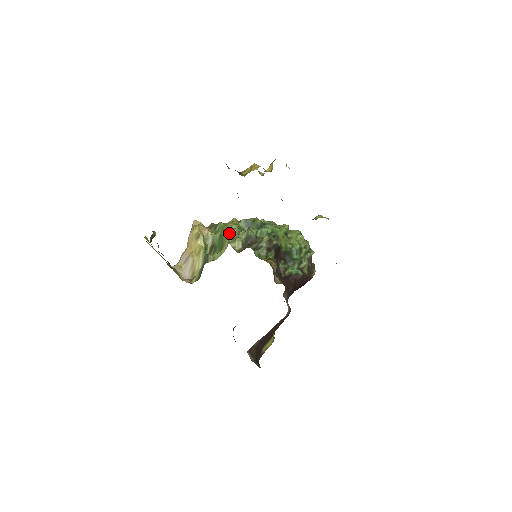
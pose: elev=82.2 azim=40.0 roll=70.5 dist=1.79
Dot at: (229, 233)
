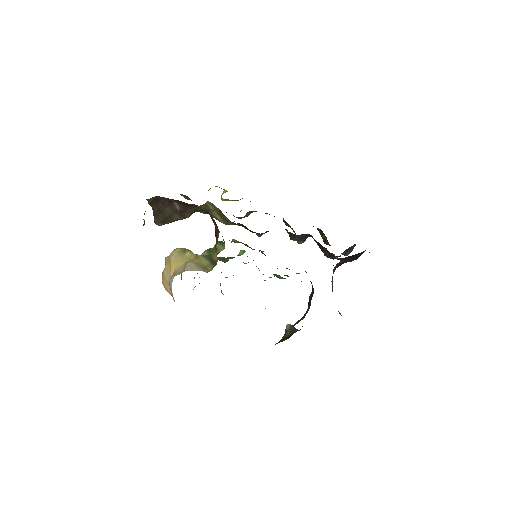
Dot at: occluded
